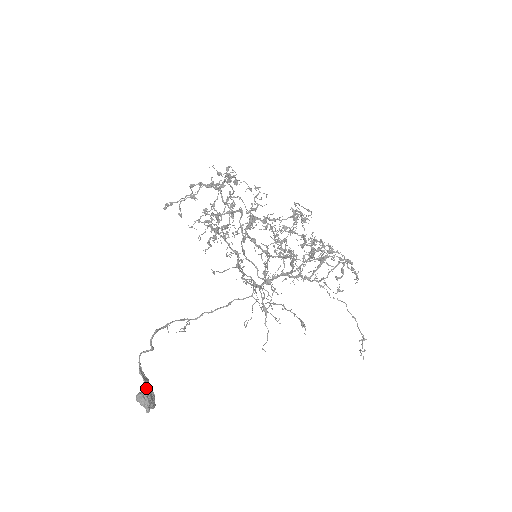
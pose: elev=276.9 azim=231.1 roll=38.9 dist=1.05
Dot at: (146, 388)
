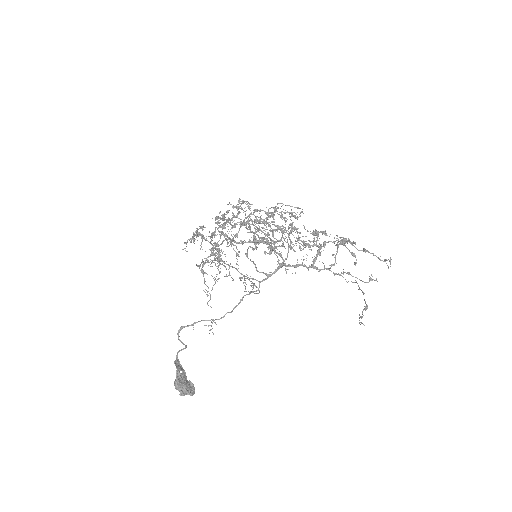
Dot at: (180, 376)
